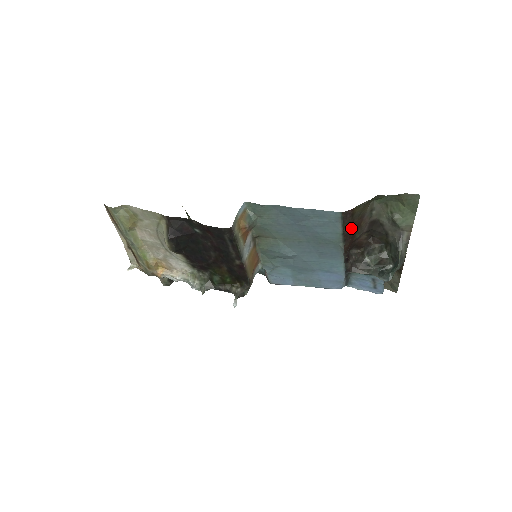
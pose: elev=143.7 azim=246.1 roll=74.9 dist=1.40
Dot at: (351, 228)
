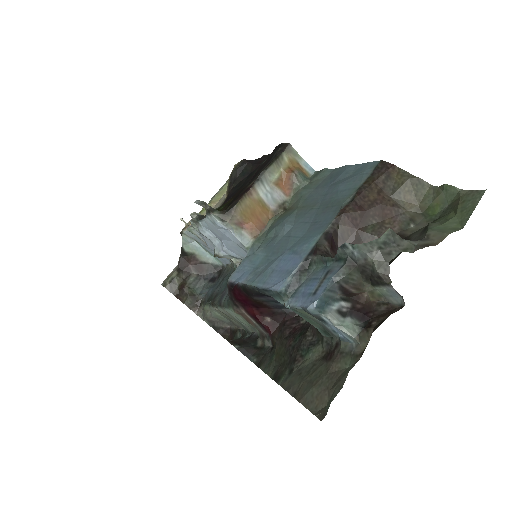
Dot at: (373, 197)
